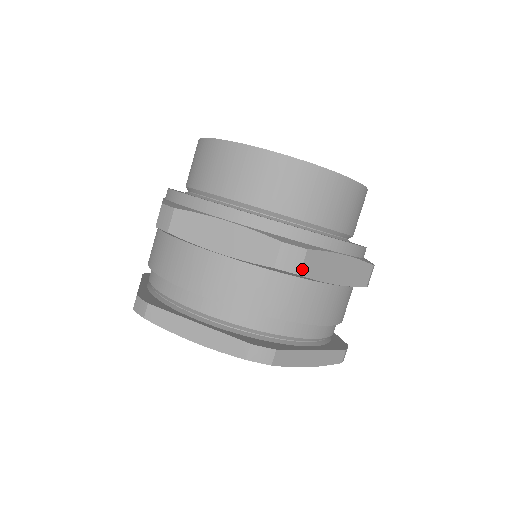
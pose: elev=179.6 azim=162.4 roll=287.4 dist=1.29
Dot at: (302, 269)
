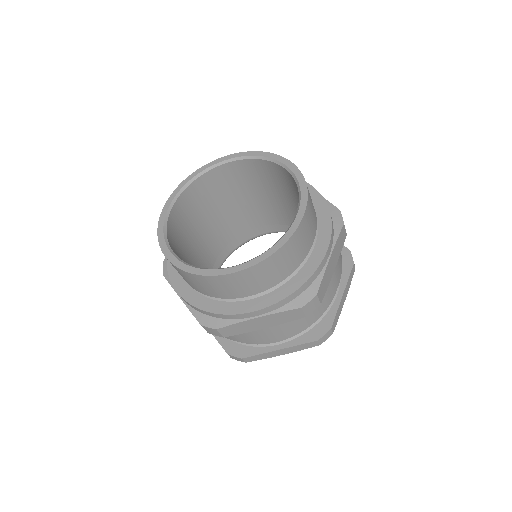
Dot at: (320, 301)
